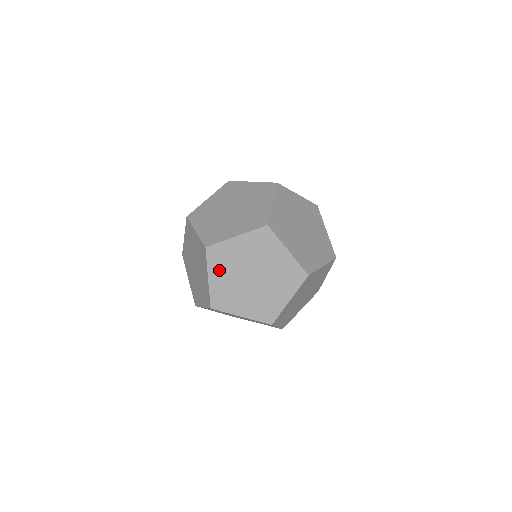
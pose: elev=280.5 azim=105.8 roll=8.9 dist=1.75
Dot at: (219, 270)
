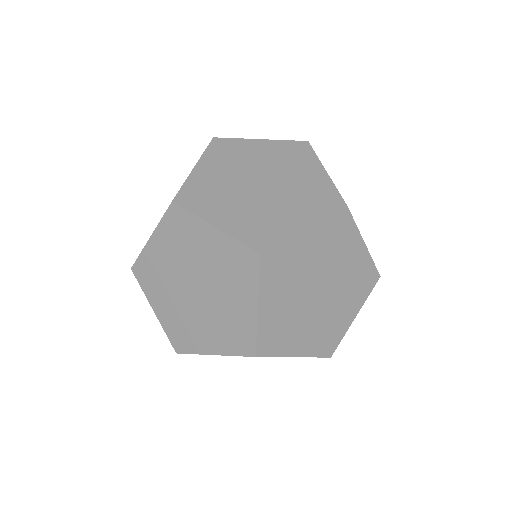
Dot at: (216, 208)
